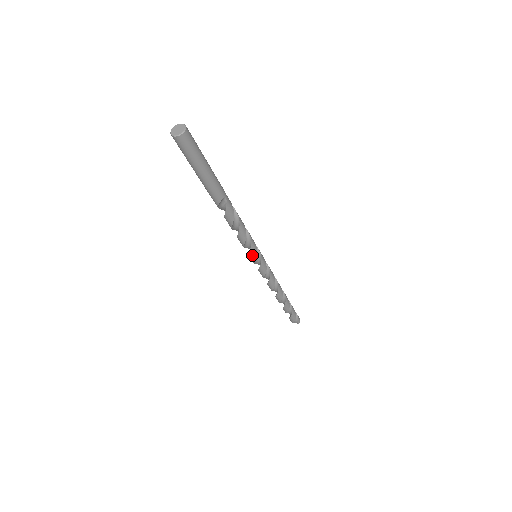
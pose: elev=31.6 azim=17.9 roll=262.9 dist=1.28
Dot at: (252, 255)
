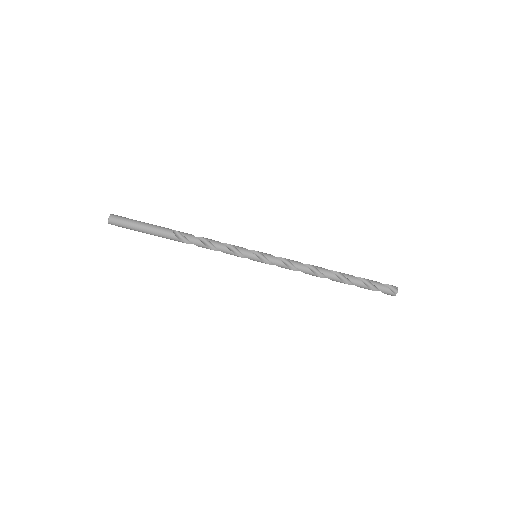
Dot at: (247, 253)
